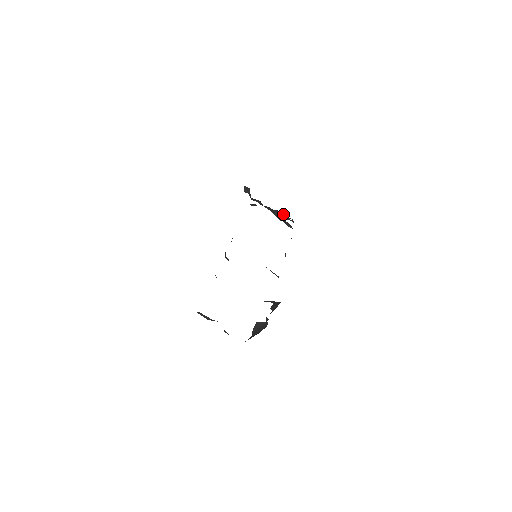
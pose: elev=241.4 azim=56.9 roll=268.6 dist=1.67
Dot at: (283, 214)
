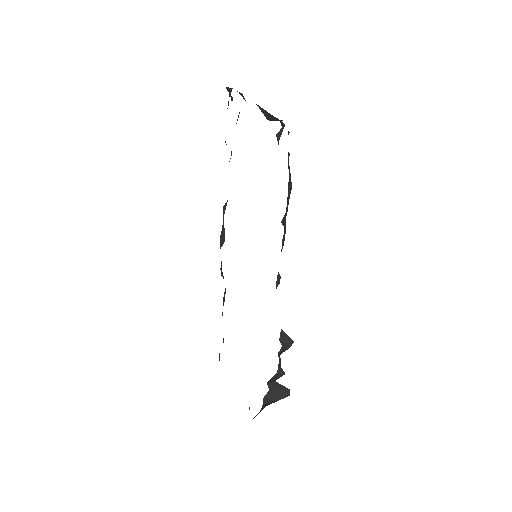
Dot at: (275, 117)
